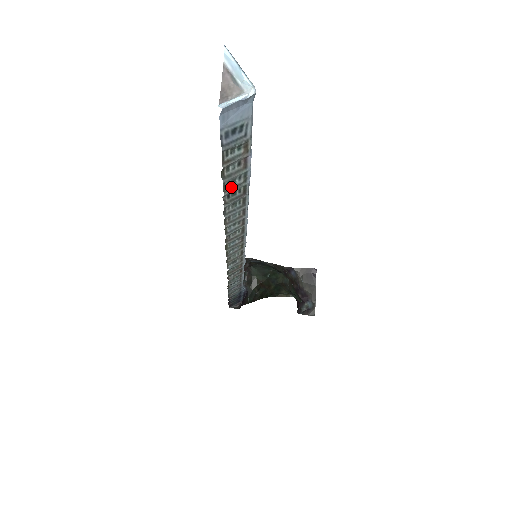
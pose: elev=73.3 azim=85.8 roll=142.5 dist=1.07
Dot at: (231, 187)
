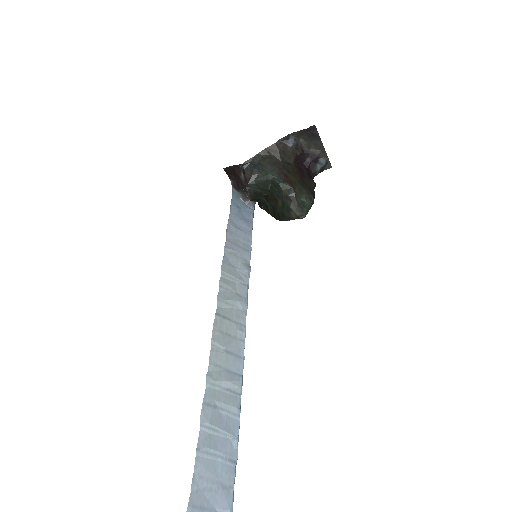
Dot at: occluded
